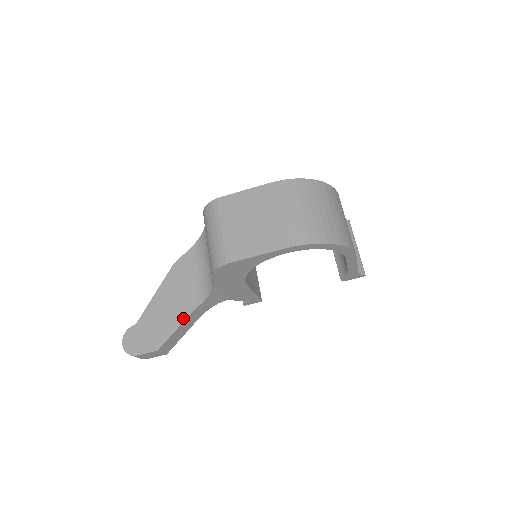
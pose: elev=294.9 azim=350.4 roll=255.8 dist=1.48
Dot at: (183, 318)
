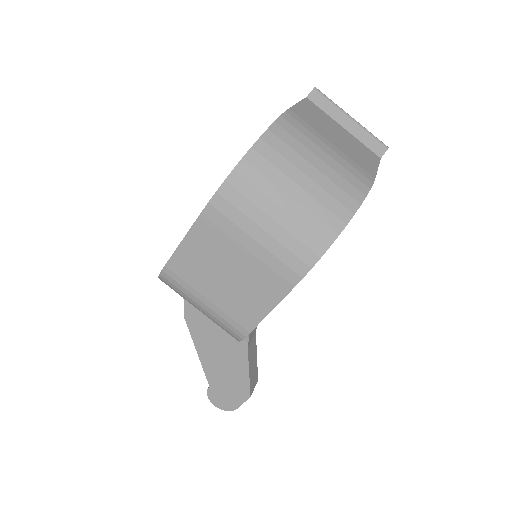
Dot at: (245, 361)
